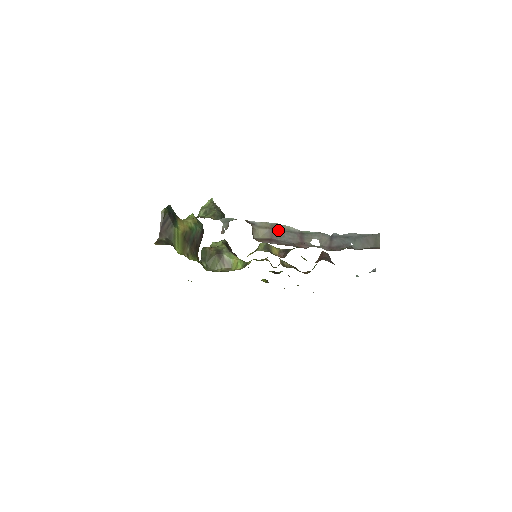
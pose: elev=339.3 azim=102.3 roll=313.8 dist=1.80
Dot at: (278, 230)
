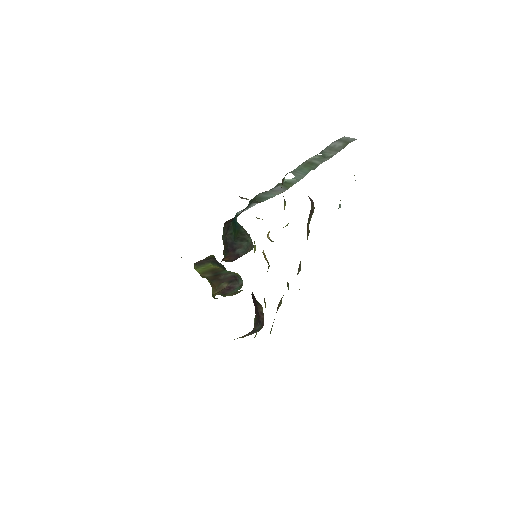
Dot at: occluded
